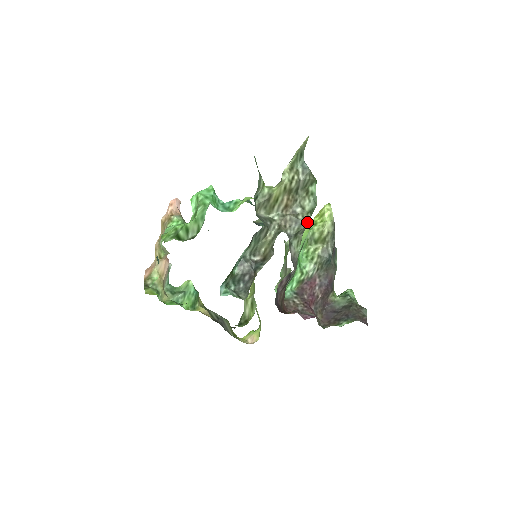
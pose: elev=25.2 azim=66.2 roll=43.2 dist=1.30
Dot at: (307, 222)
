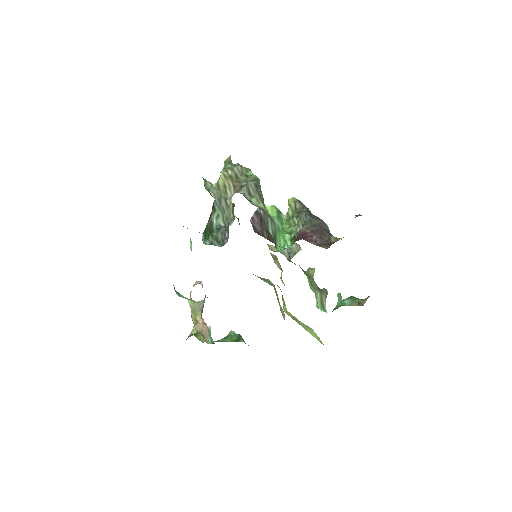
Dot at: (251, 182)
